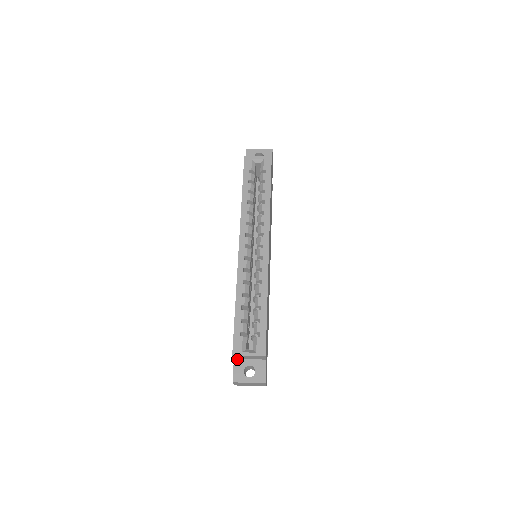
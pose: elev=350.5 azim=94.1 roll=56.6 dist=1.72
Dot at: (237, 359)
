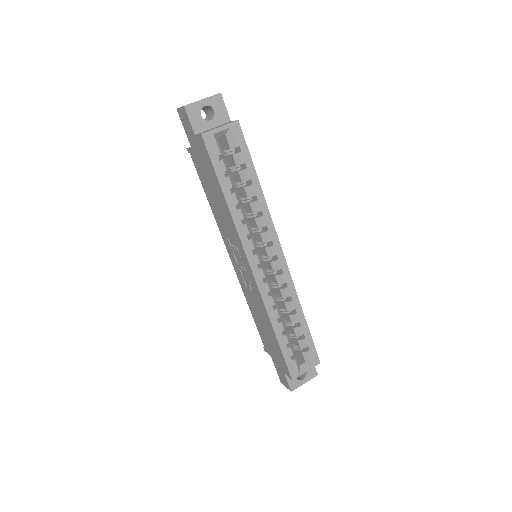
Dot at: occluded
